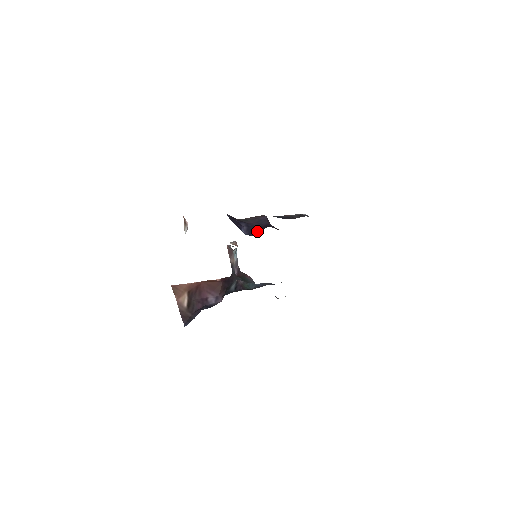
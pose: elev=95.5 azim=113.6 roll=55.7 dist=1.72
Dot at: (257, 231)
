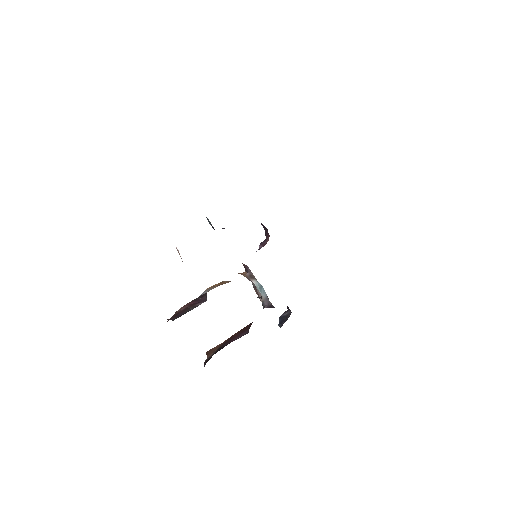
Dot at: occluded
